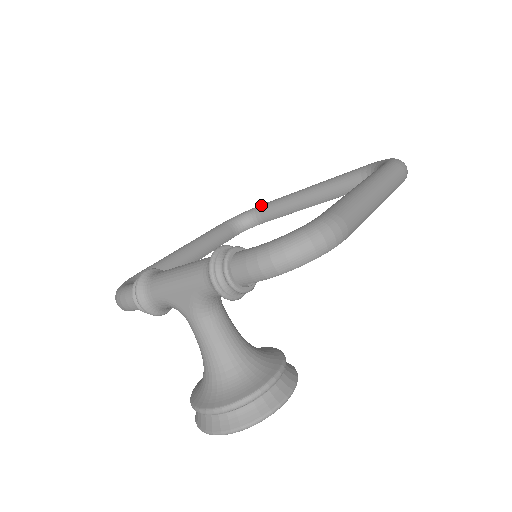
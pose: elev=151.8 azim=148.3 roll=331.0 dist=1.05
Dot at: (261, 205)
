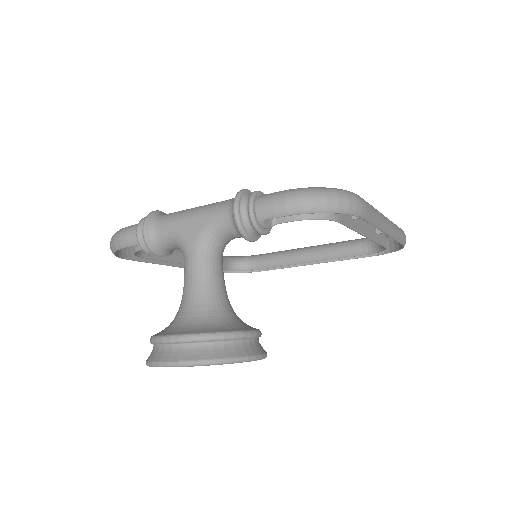
Dot at: (259, 254)
